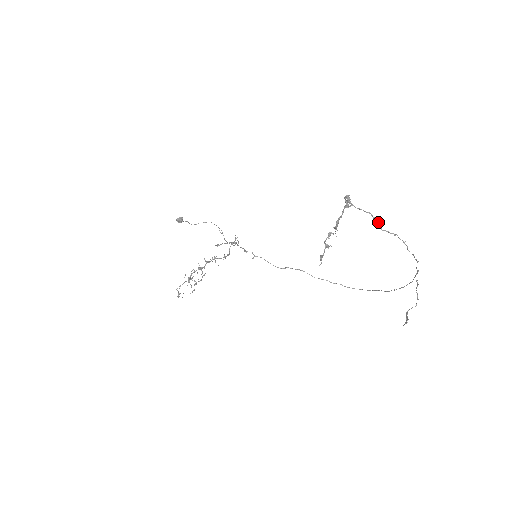
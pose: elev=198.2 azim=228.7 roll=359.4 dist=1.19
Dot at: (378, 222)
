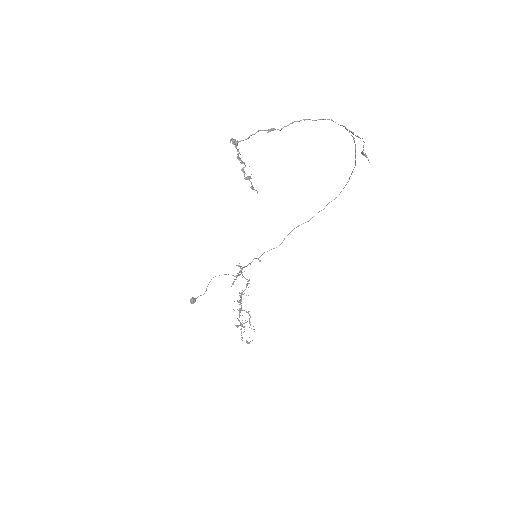
Dot at: (270, 129)
